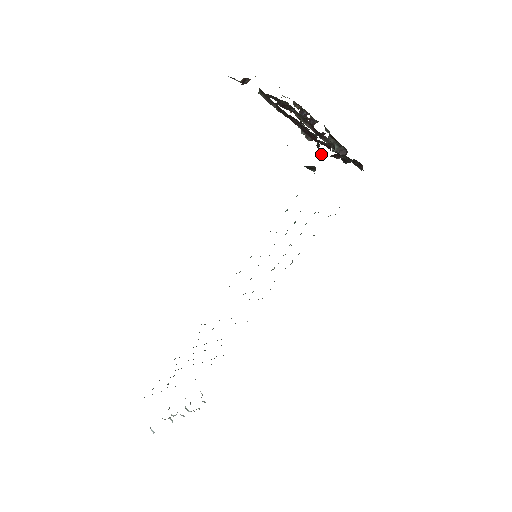
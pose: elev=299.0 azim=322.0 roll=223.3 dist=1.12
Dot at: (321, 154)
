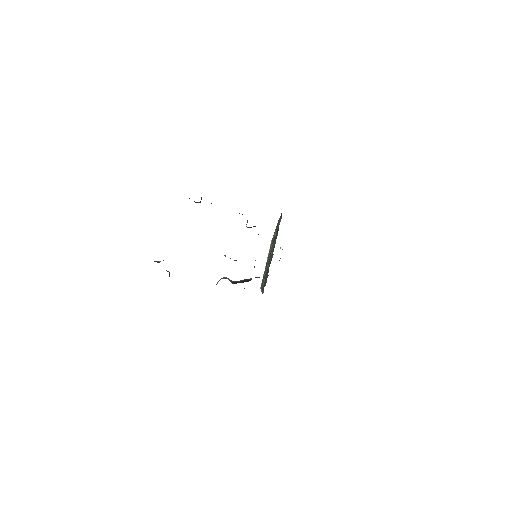
Dot at: occluded
